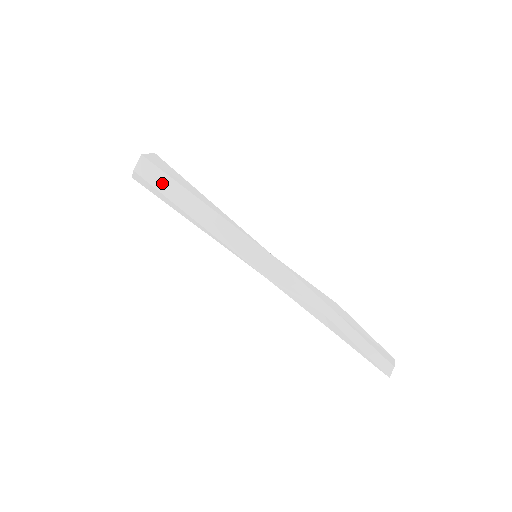
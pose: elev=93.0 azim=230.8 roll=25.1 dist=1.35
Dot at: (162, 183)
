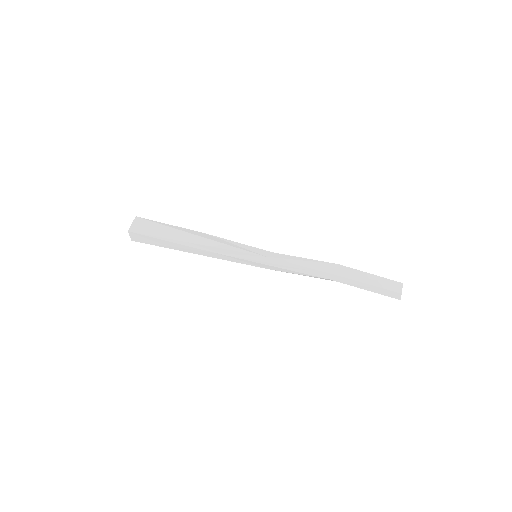
Dot at: (156, 242)
